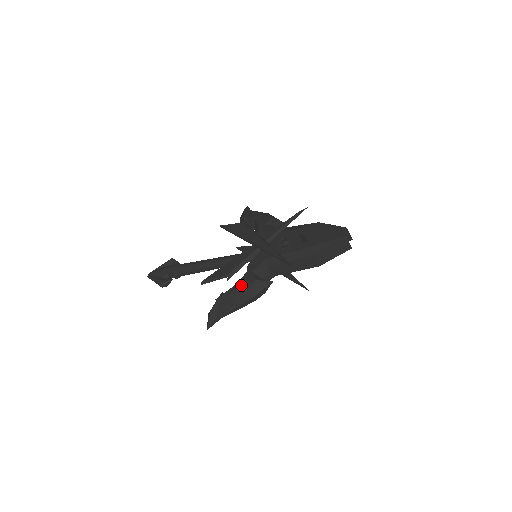
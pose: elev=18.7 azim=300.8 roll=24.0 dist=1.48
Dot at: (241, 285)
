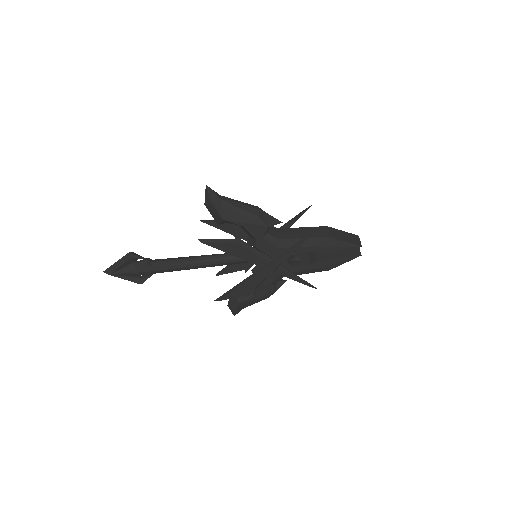
Dot at: occluded
